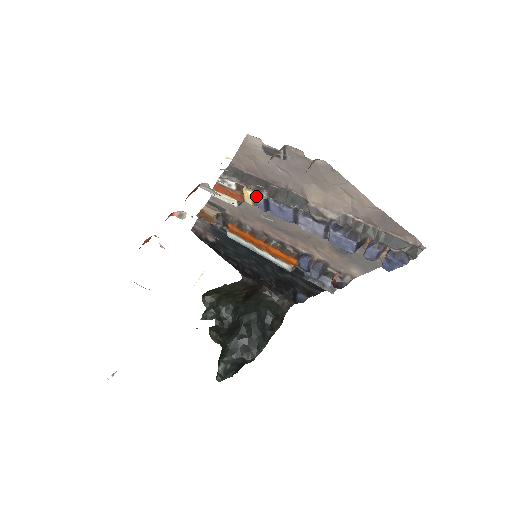
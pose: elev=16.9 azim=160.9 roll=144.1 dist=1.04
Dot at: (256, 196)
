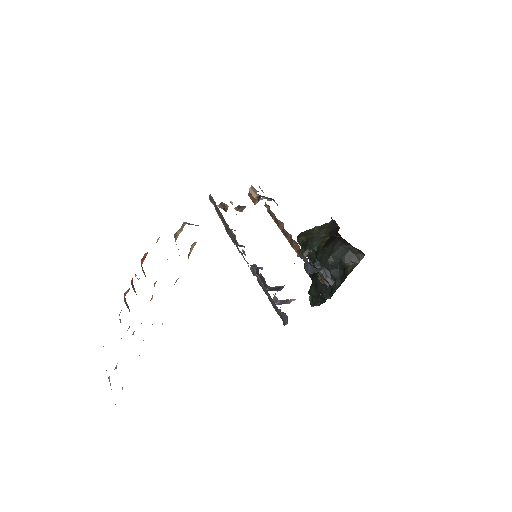
Dot at: occluded
